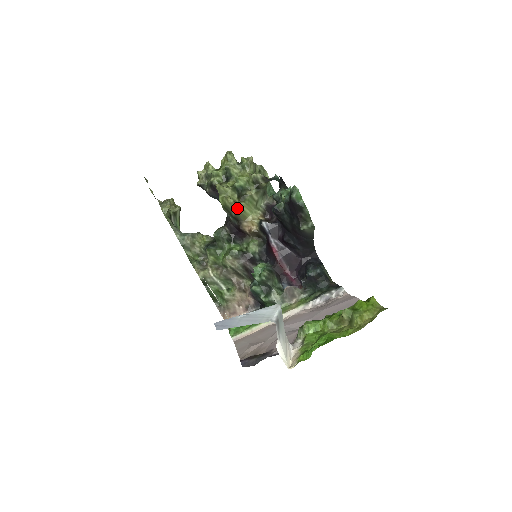
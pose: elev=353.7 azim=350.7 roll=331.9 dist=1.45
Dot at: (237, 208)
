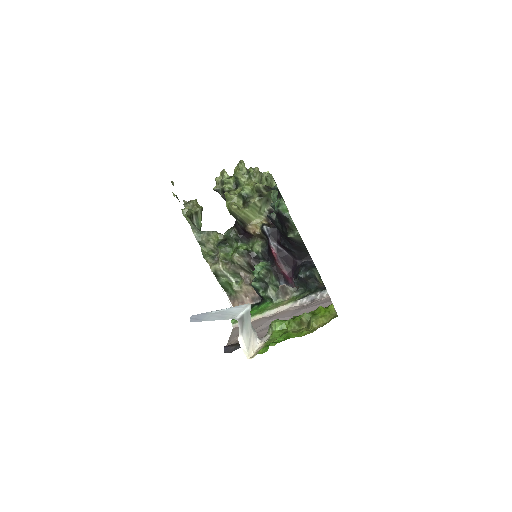
Dot at: (241, 213)
